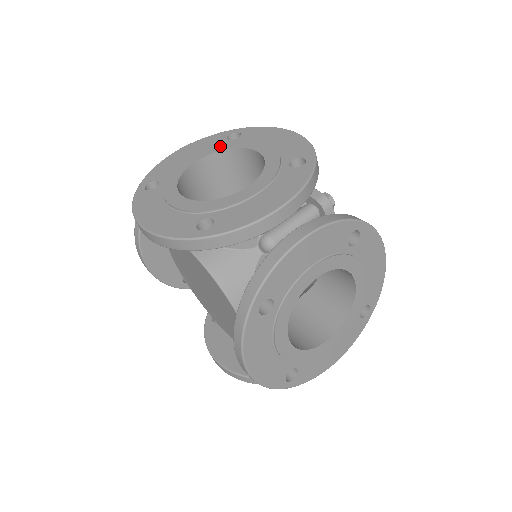
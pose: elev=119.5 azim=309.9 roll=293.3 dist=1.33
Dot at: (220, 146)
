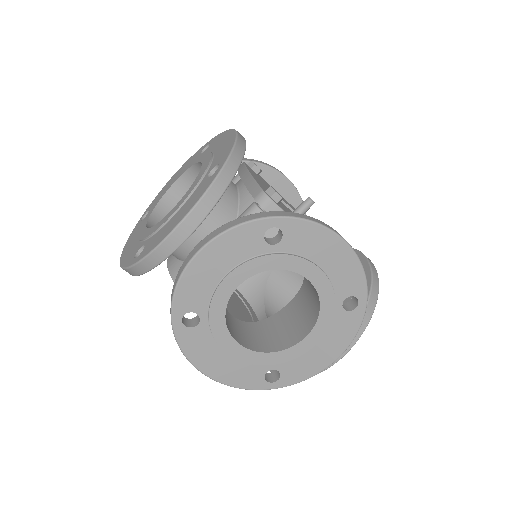
Dot at: (262, 262)
